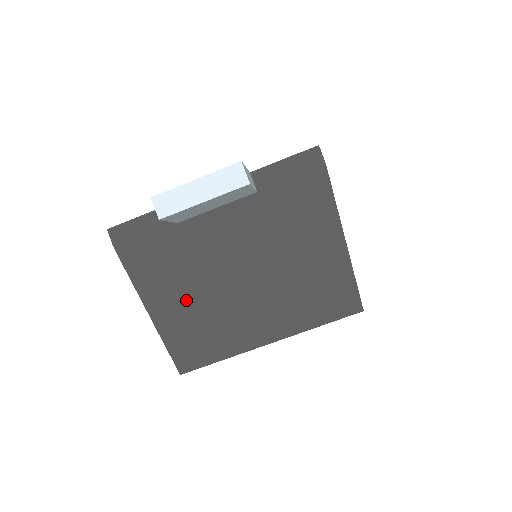
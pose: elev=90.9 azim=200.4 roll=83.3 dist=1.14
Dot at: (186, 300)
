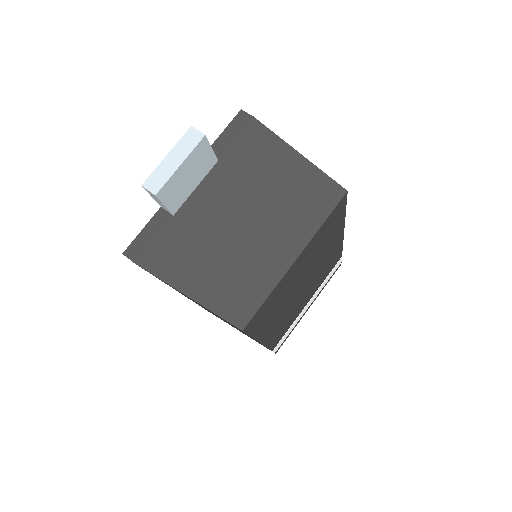
Dot at: (212, 267)
